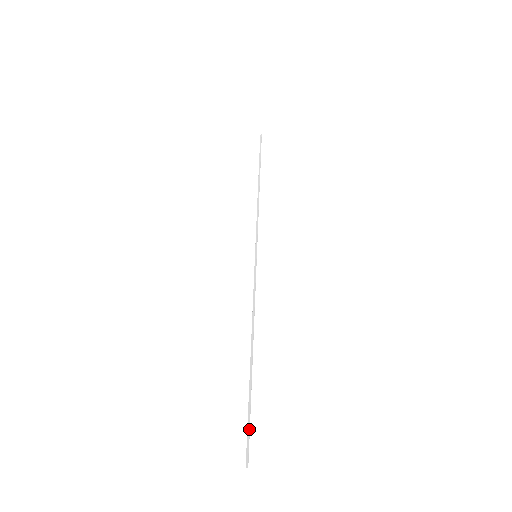
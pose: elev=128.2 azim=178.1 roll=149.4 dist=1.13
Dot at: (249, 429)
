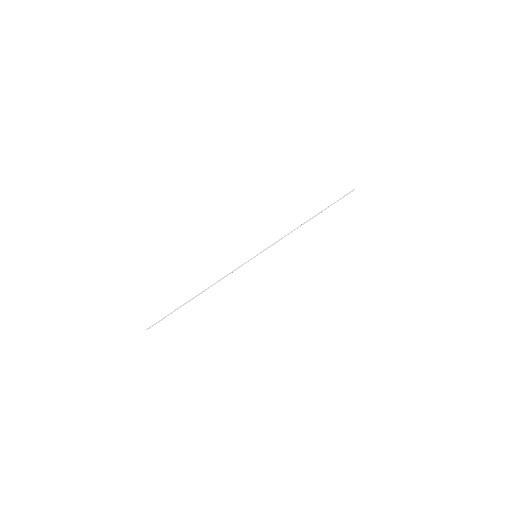
Dot at: (162, 319)
